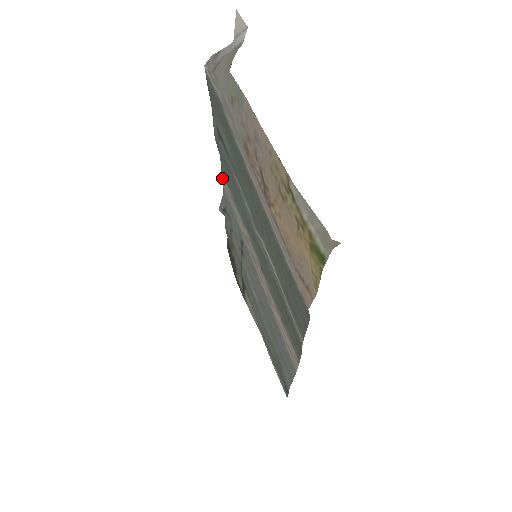
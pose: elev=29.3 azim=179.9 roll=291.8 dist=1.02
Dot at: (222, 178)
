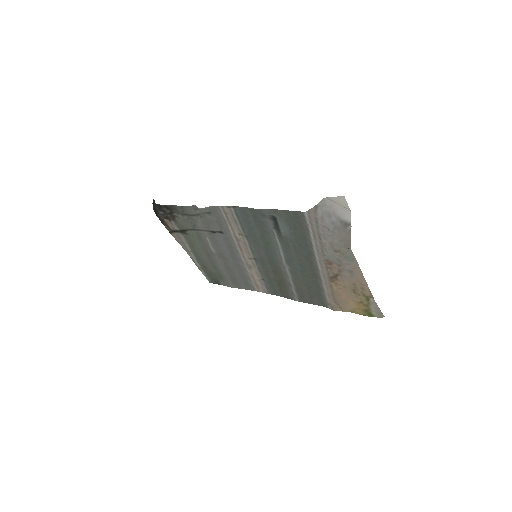
Dot at: (226, 207)
